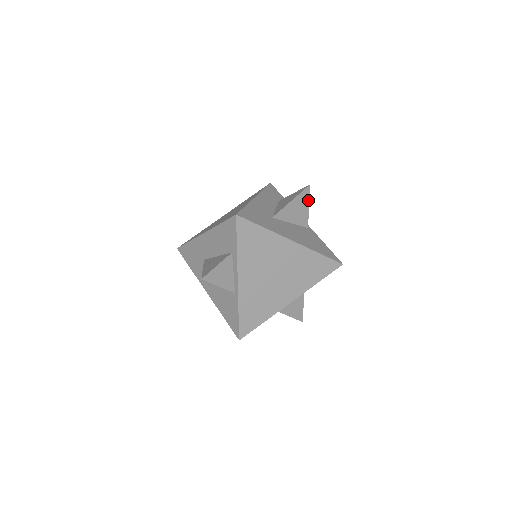
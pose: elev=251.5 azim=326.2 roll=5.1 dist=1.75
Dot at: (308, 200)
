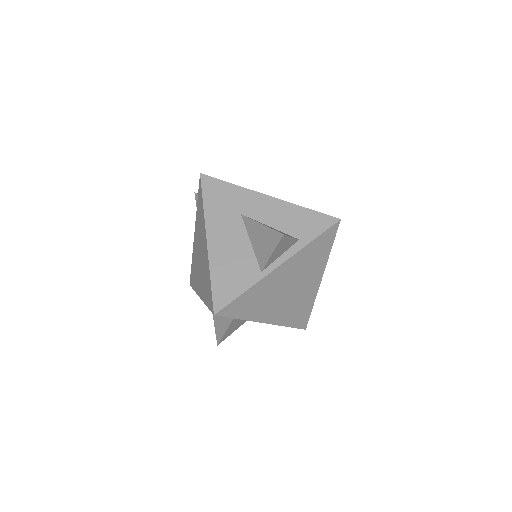
Dot at: occluded
